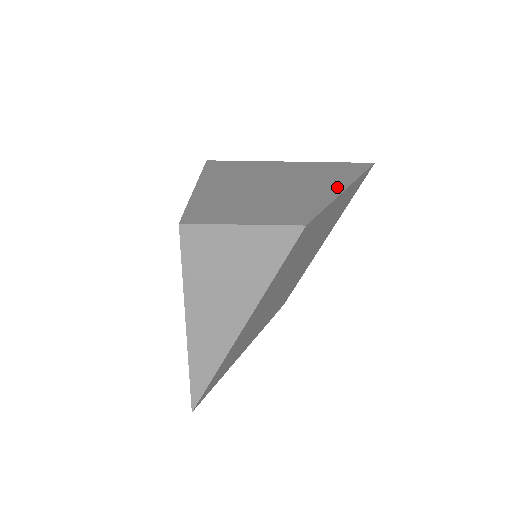
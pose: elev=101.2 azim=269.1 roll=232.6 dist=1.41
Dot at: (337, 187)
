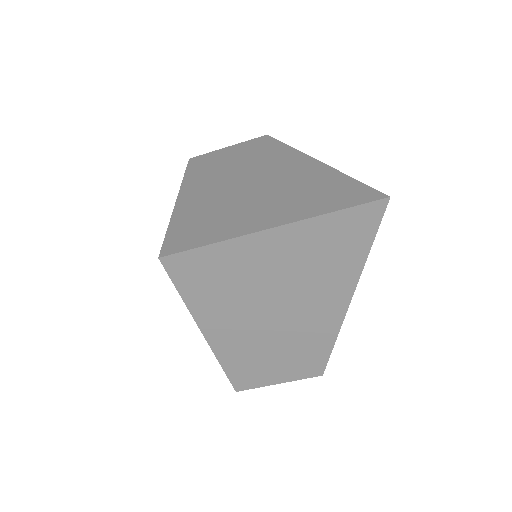
Dot at: (340, 303)
